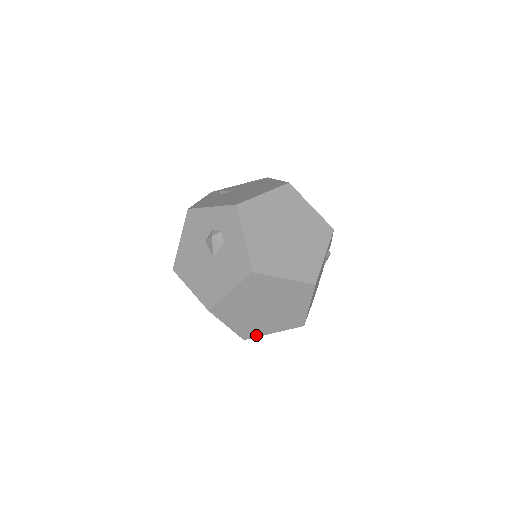
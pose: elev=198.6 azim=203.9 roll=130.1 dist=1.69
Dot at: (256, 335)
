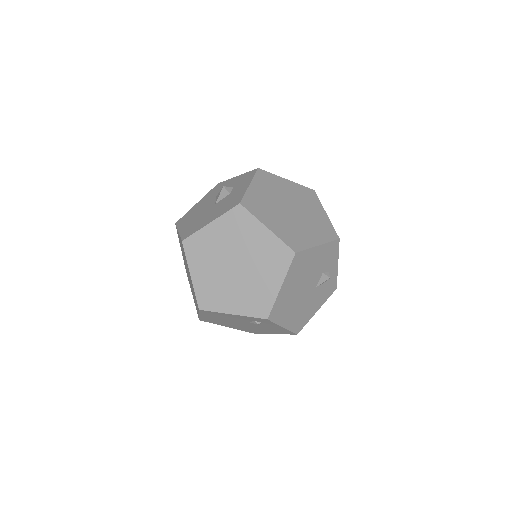
Dot at: (214, 308)
